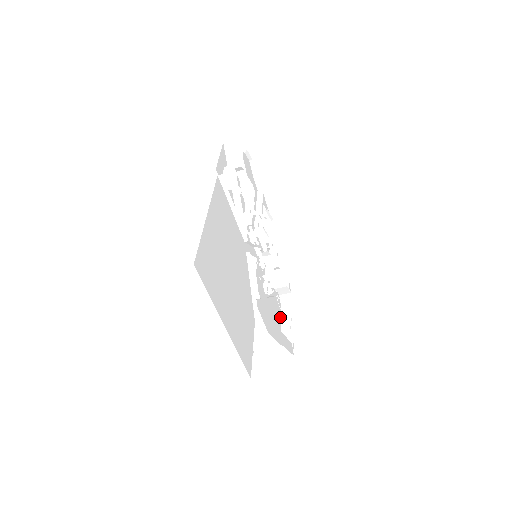
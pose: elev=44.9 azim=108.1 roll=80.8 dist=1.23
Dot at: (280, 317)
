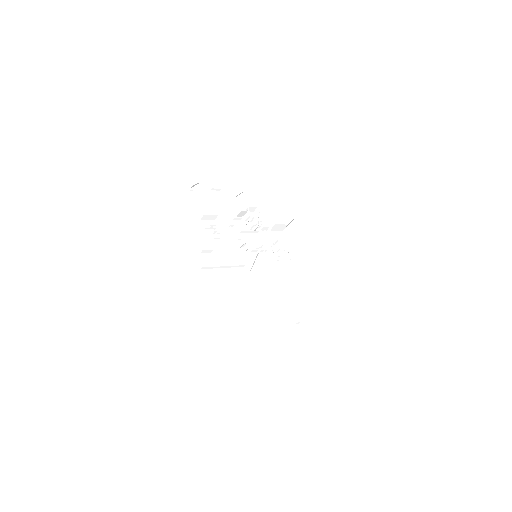
Dot at: (300, 241)
